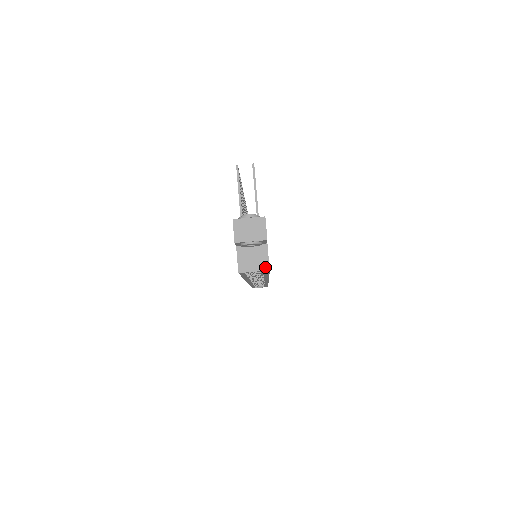
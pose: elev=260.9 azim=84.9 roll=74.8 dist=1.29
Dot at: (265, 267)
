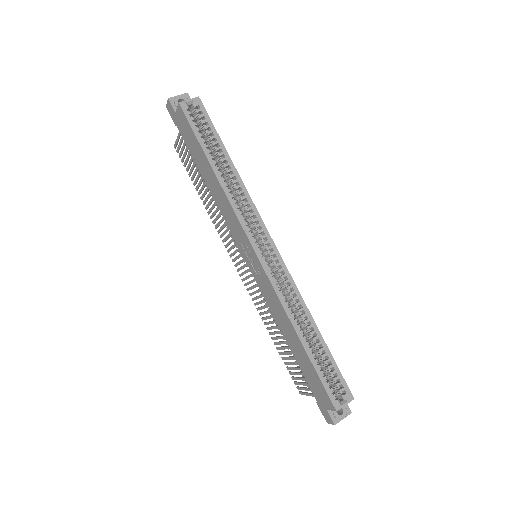
Dot at: (195, 99)
